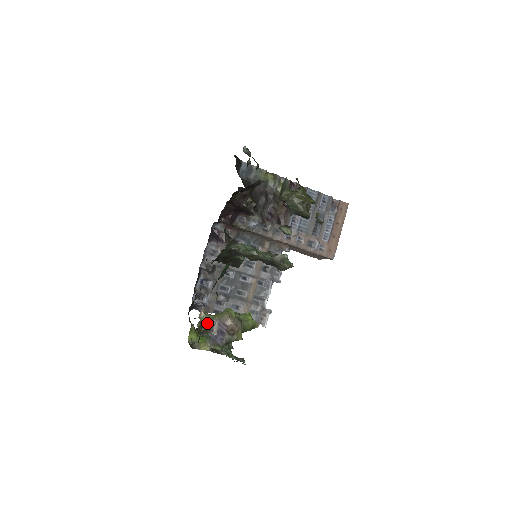
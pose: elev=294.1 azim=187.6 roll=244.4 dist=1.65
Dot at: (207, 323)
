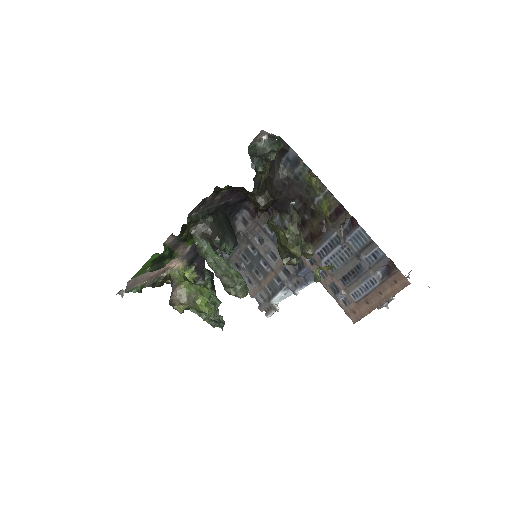
Dot at: (171, 279)
